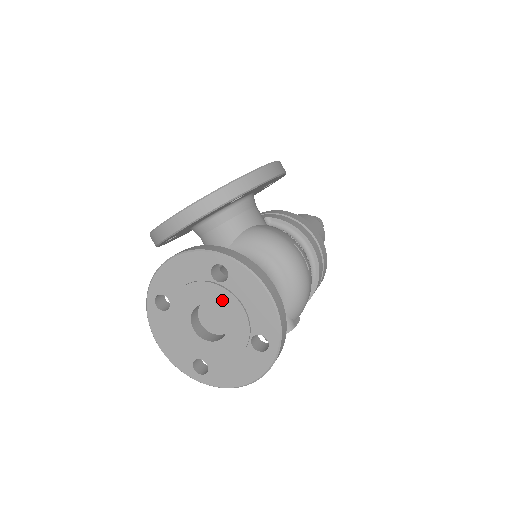
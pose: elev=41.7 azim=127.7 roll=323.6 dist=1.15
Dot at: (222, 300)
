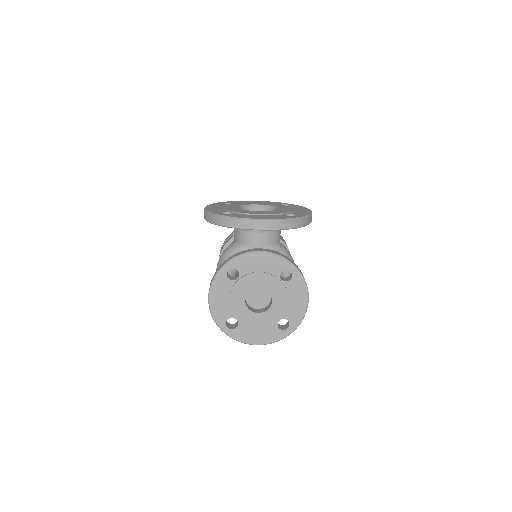
Dot at: (278, 291)
